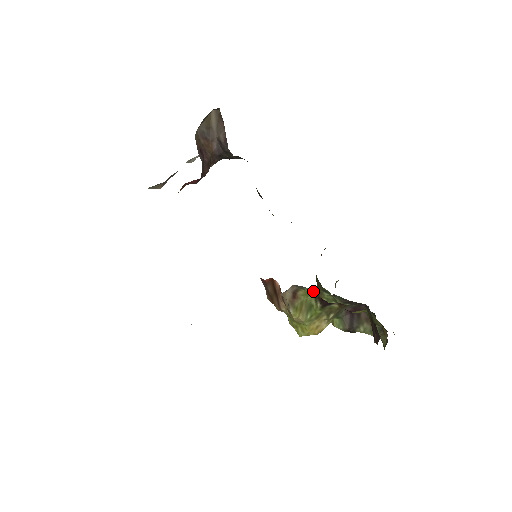
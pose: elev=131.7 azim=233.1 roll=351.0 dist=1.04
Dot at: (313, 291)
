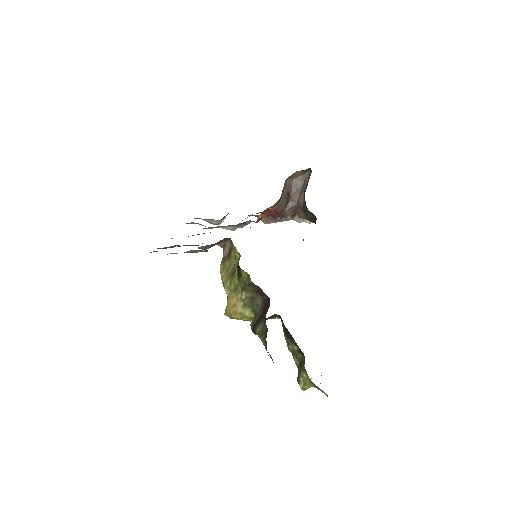
Dot at: (240, 256)
